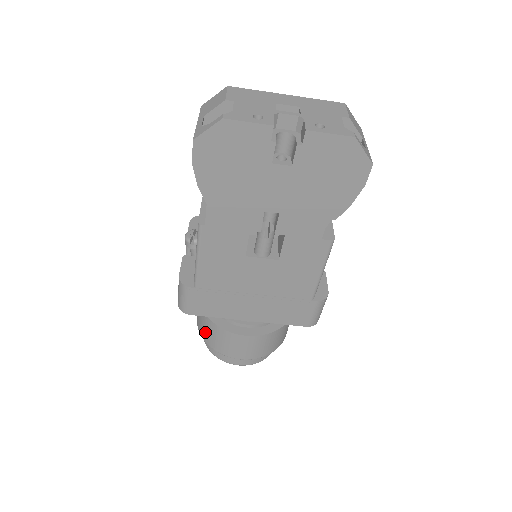
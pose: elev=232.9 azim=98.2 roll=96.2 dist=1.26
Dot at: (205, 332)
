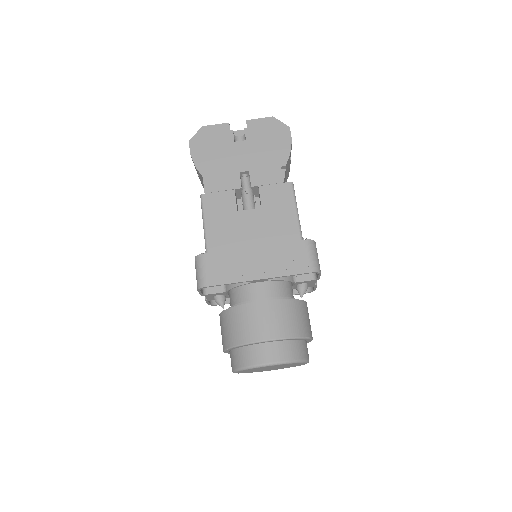
Dot at: (228, 333)
